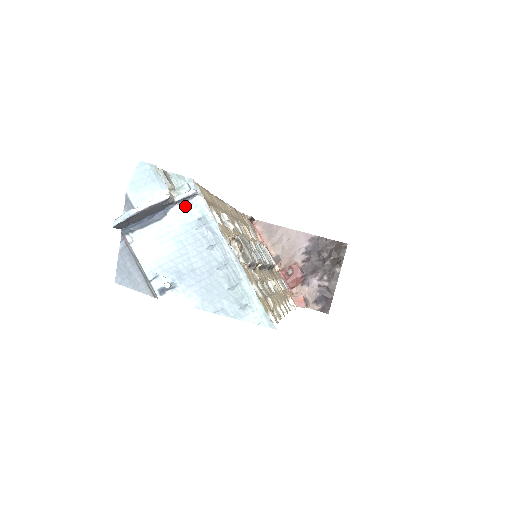
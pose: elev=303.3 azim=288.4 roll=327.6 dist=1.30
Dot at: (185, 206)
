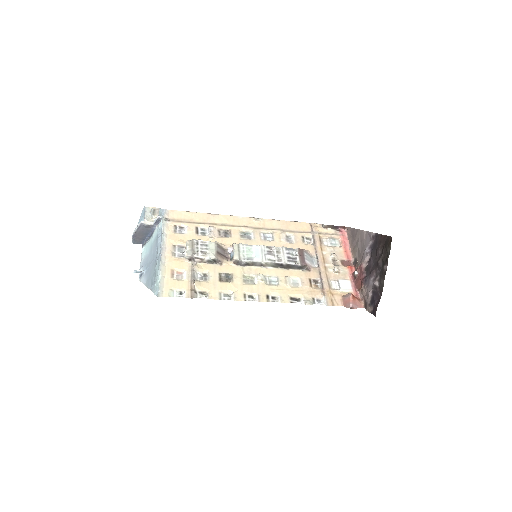
Dot at: (158, 226)
